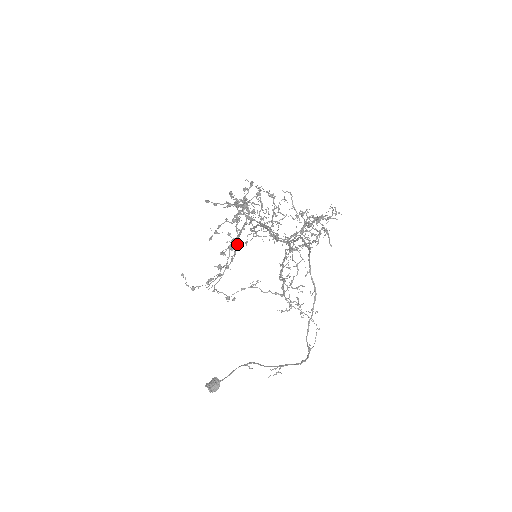
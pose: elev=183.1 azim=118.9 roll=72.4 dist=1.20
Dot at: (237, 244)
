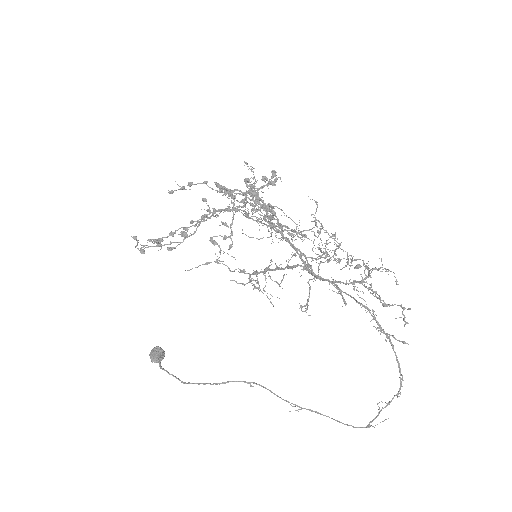
Dot at: occluded
